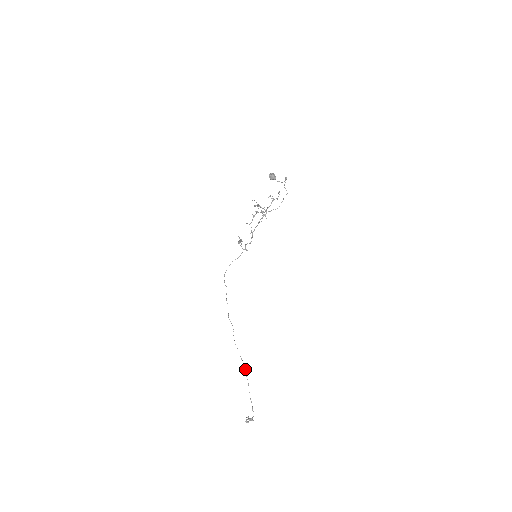
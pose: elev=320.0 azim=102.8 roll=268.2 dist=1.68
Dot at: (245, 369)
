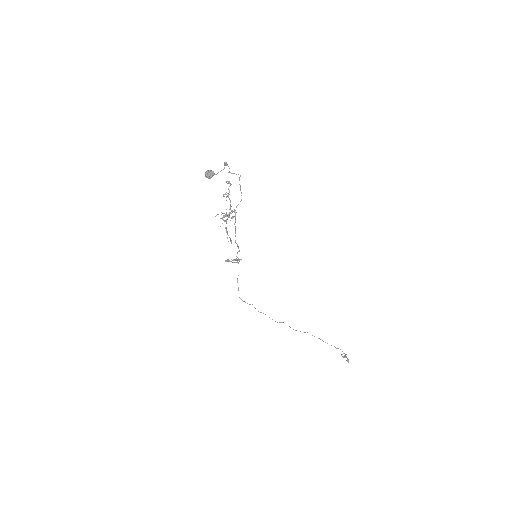
Dot at: occluded
